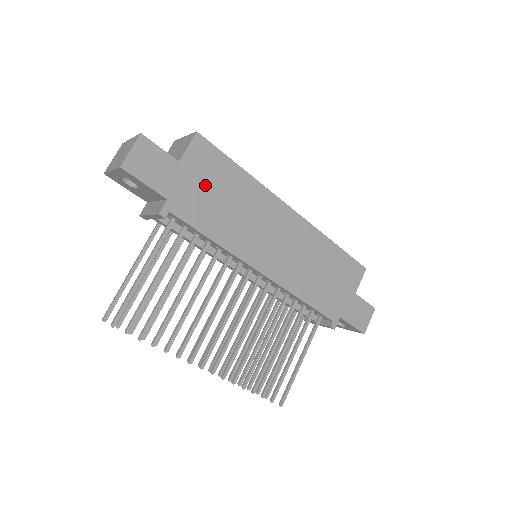
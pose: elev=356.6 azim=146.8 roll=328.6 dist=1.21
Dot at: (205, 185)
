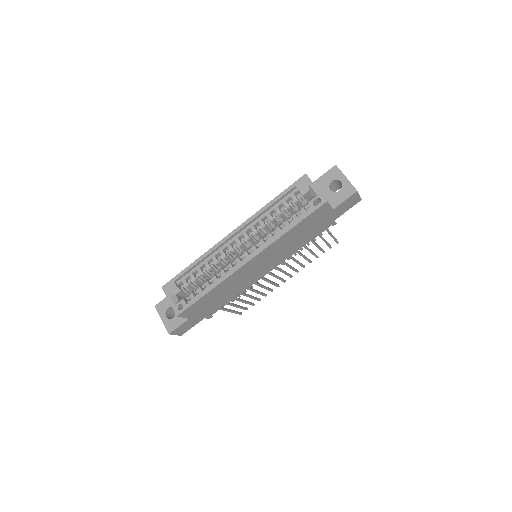
Dot at: (207, 306)
